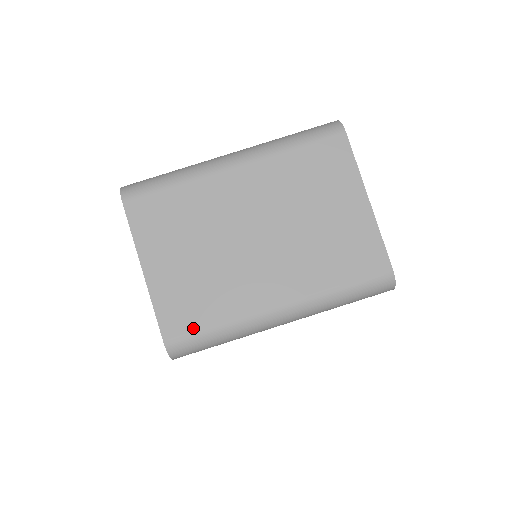
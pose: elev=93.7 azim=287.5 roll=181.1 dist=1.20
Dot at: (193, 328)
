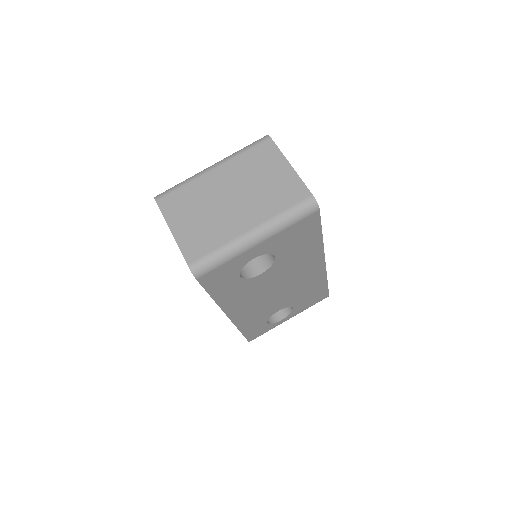
Dot at: (203, 253)
